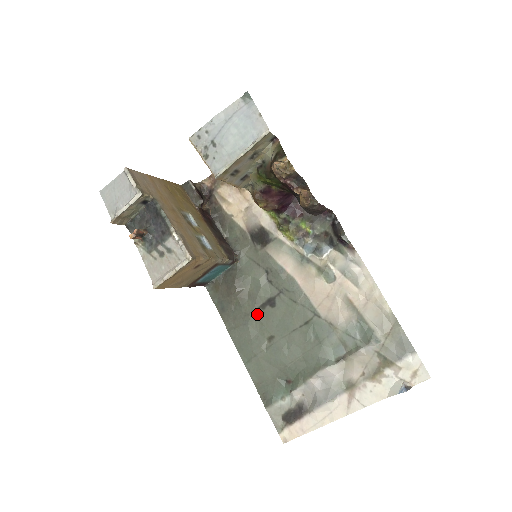
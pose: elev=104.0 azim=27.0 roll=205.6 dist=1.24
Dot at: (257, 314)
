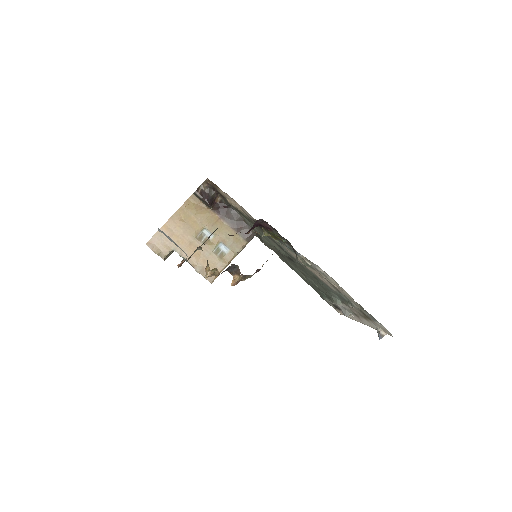
Dot at: occluded
